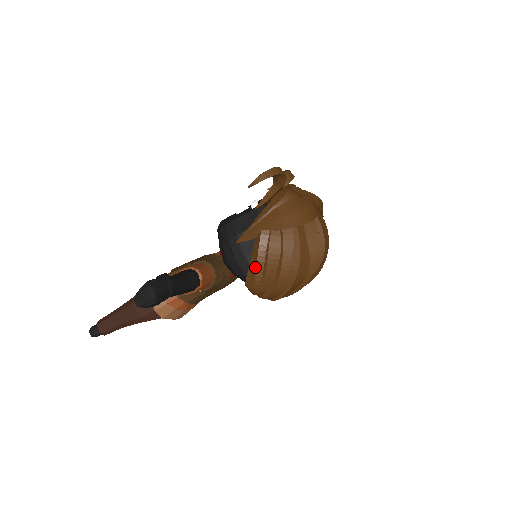
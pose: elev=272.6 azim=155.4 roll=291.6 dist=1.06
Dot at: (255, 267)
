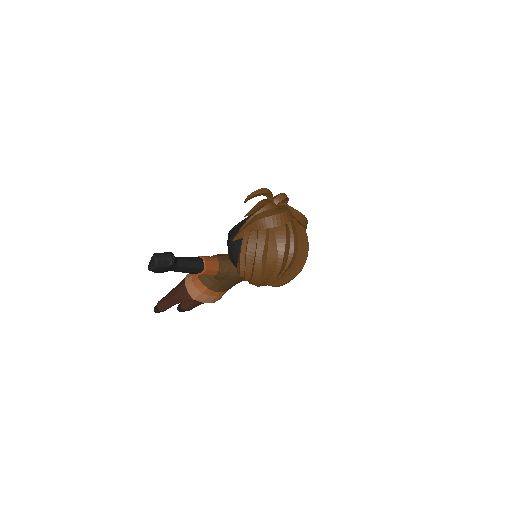
Dot at: (240, 257)
